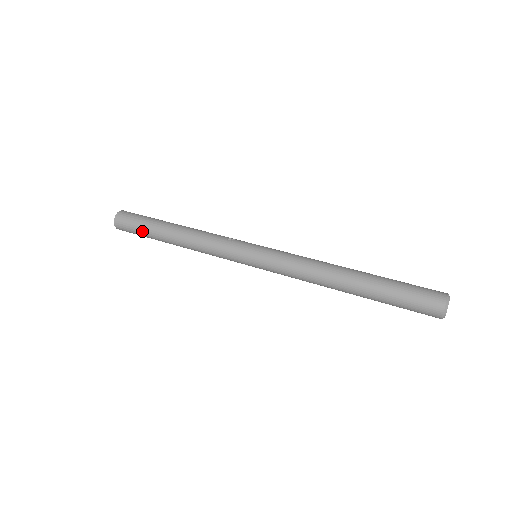
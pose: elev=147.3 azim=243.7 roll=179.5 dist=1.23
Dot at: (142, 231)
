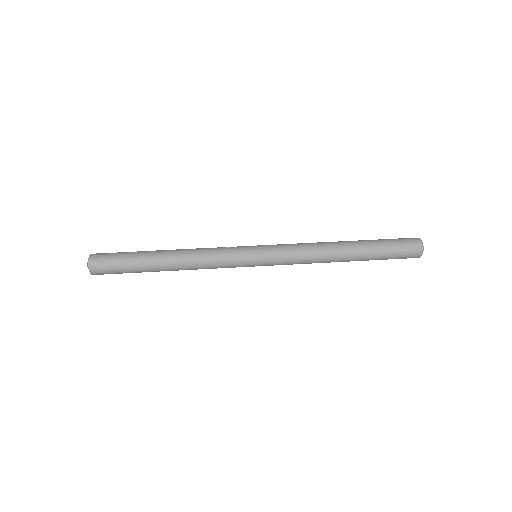
Dot at: (128, 266)
